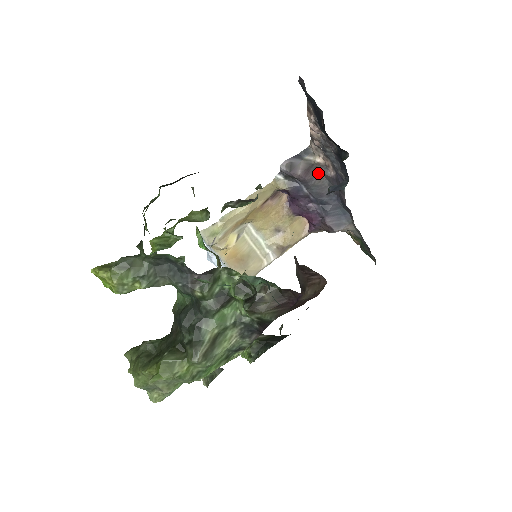
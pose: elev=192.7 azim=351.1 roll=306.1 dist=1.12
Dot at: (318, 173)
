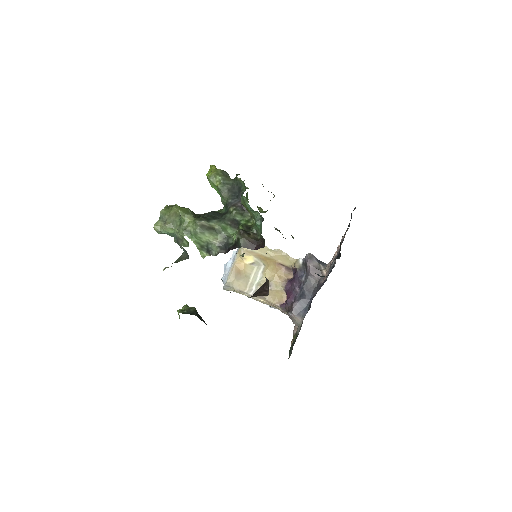
Dot at: (317, 277)
